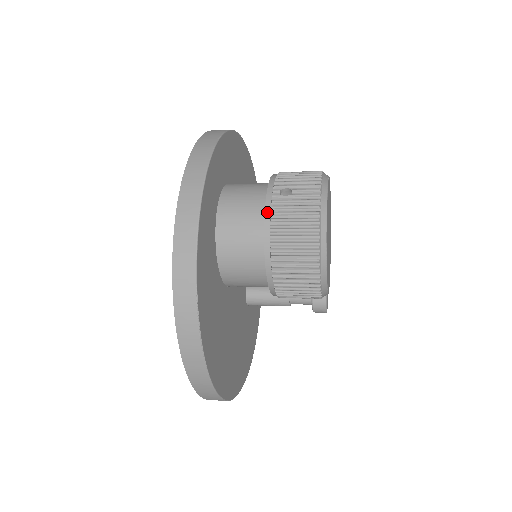
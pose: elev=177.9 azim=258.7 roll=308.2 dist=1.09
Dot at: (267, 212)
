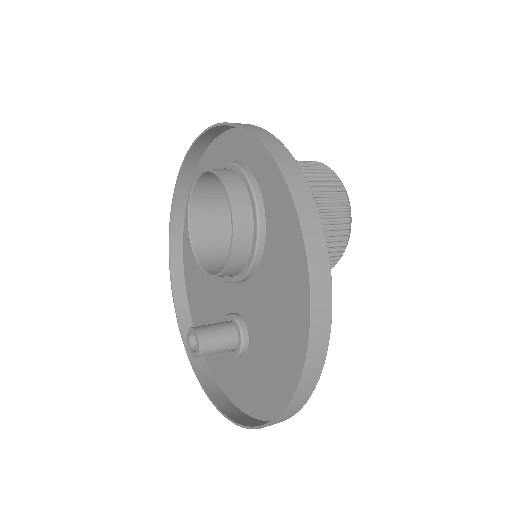
Dot at: occluded
